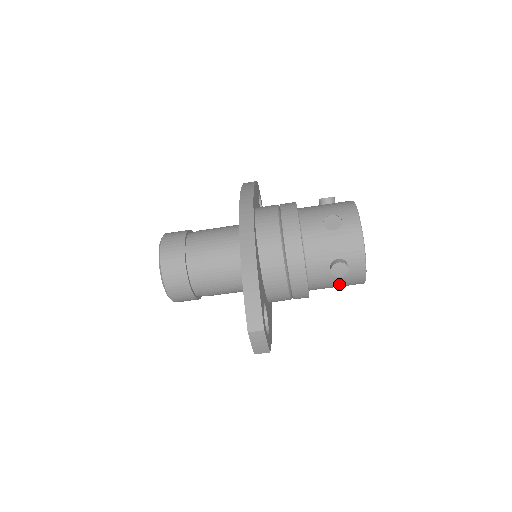
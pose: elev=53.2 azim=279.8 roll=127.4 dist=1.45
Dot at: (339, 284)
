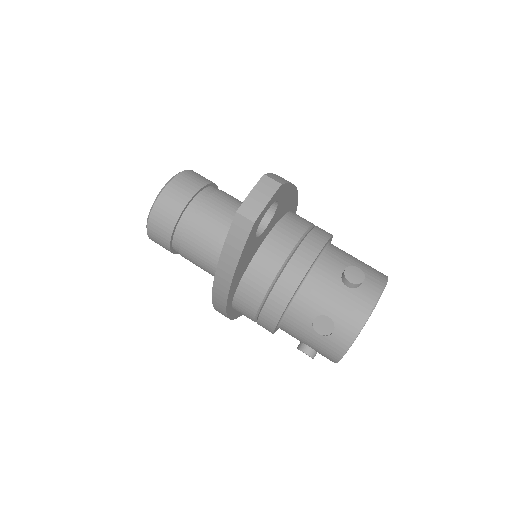
Dot at: (334, 307)
